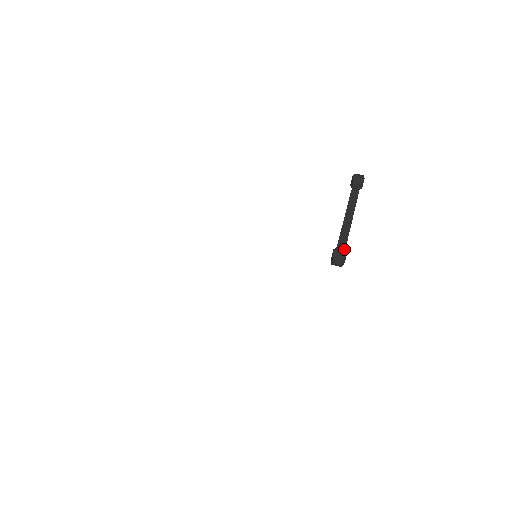
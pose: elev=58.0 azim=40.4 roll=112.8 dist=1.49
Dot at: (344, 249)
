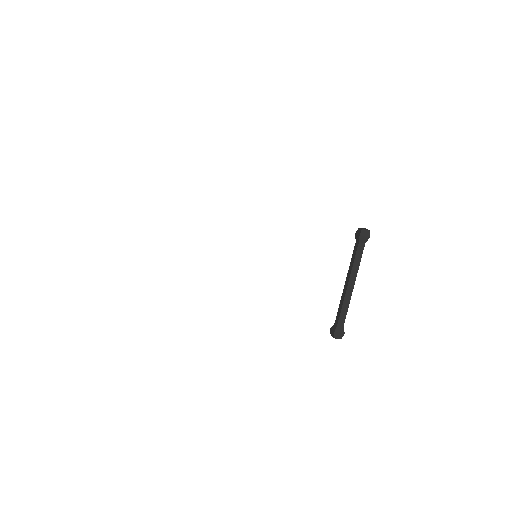
Dot at: (342, 328)
